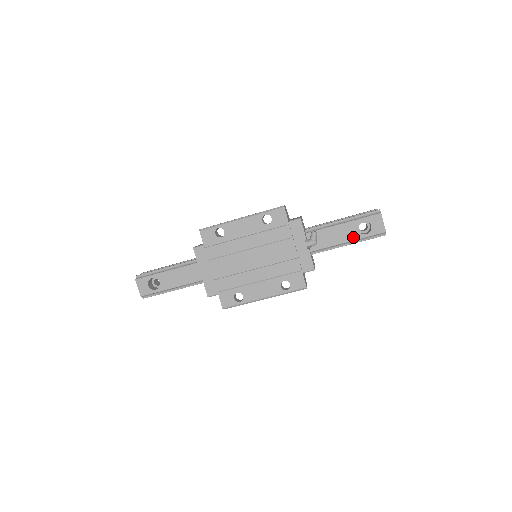
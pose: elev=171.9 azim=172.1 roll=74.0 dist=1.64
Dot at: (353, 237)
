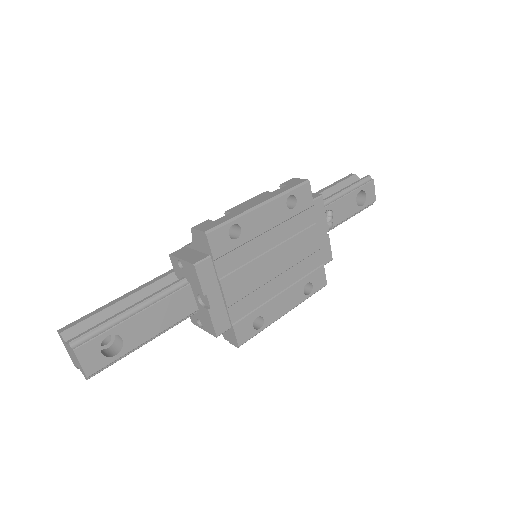
Dot at: (352, 211)
